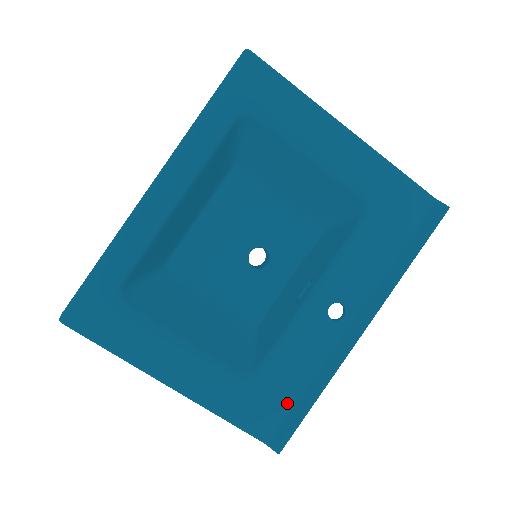
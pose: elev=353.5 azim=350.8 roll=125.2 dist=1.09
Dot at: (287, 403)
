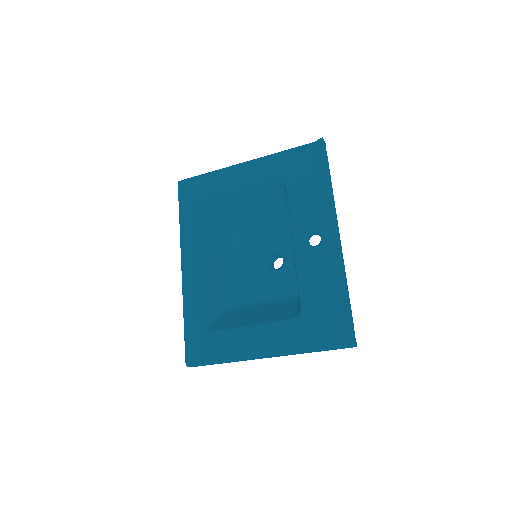
Dot at: (333, 312)
